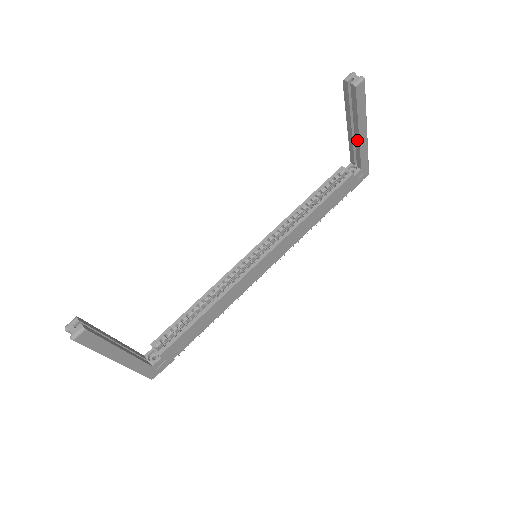
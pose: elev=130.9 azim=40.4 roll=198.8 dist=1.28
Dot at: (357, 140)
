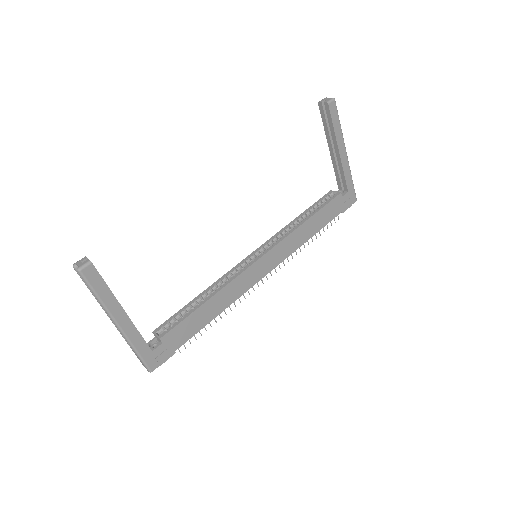
Dot at: (339, 159)
